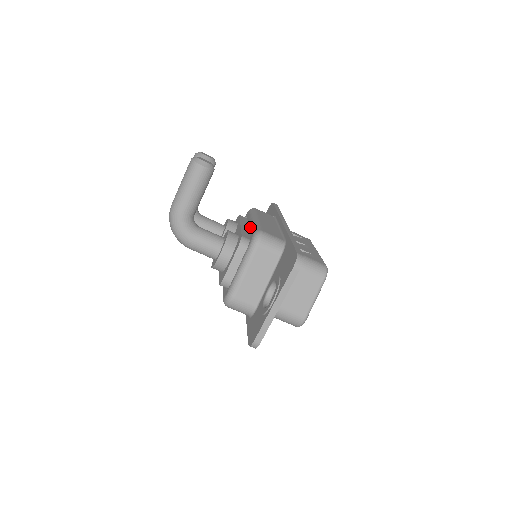
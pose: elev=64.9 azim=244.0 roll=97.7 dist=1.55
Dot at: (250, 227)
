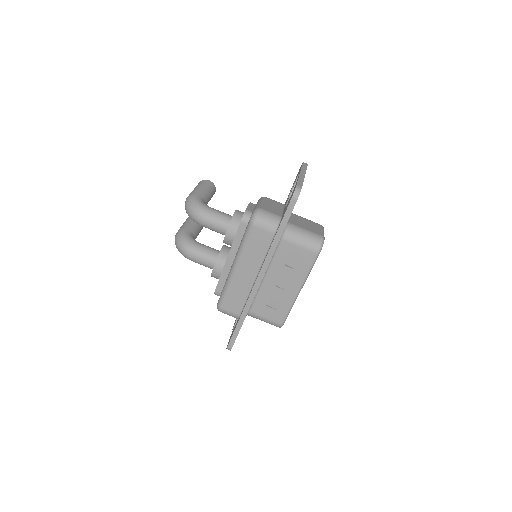
Dot at: occluded
